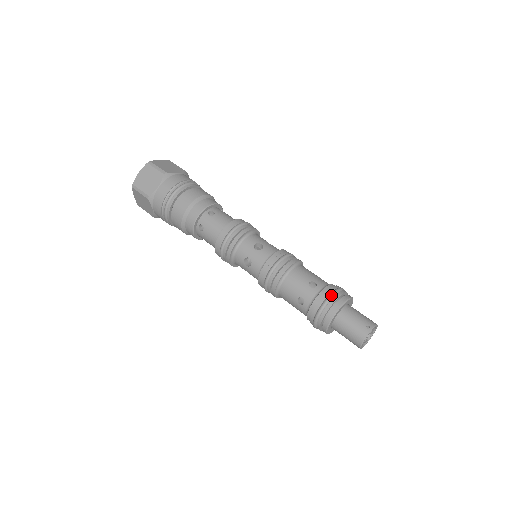
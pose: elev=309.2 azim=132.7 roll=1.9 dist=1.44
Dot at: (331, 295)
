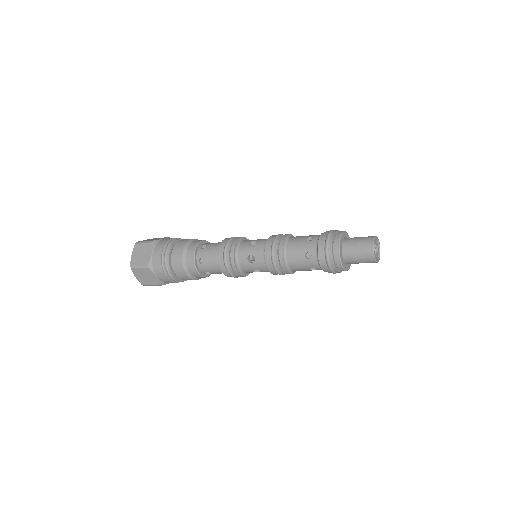
Dot at: occluded
